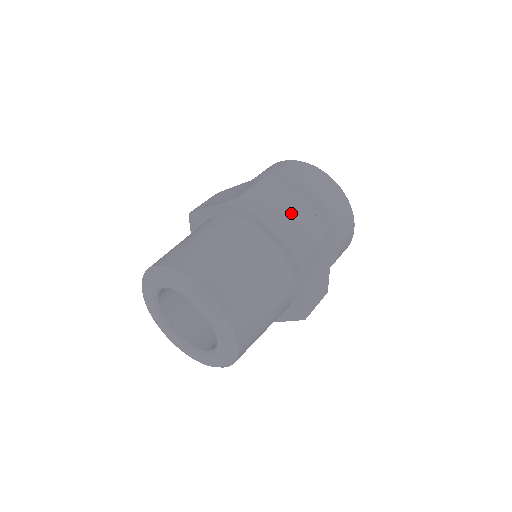
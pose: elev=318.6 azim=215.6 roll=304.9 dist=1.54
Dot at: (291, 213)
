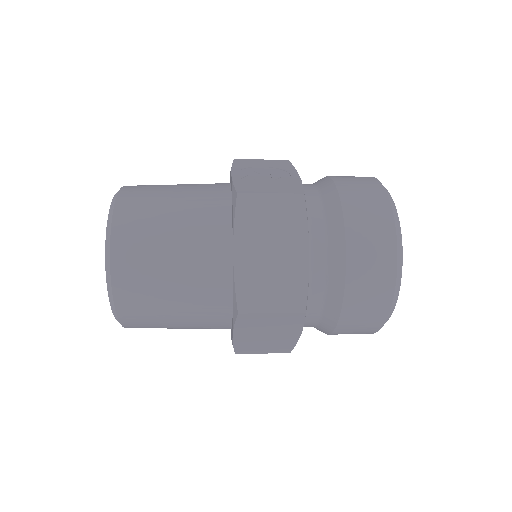
Dot at: (280, 257)
